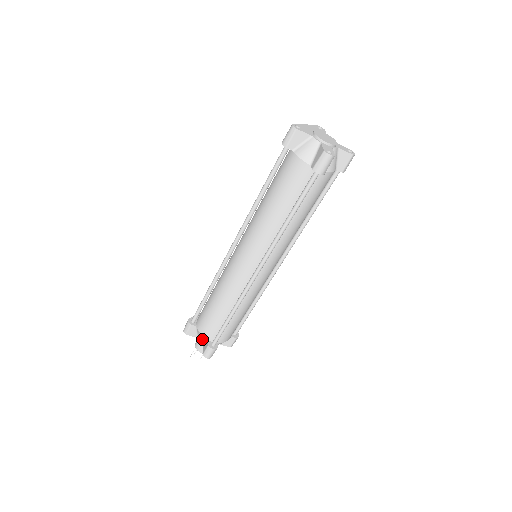
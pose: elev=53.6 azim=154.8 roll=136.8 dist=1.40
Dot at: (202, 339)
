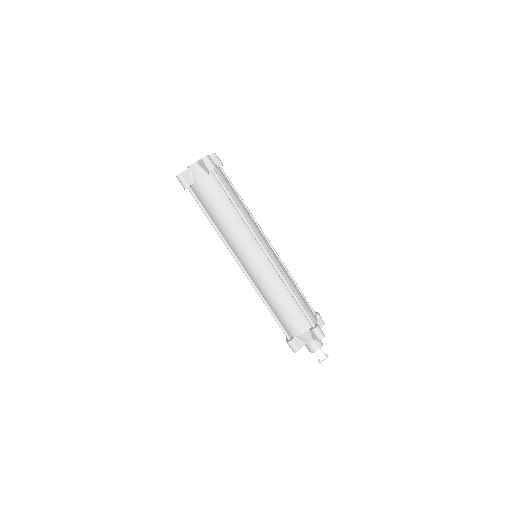
Dot at: (307, 337)
